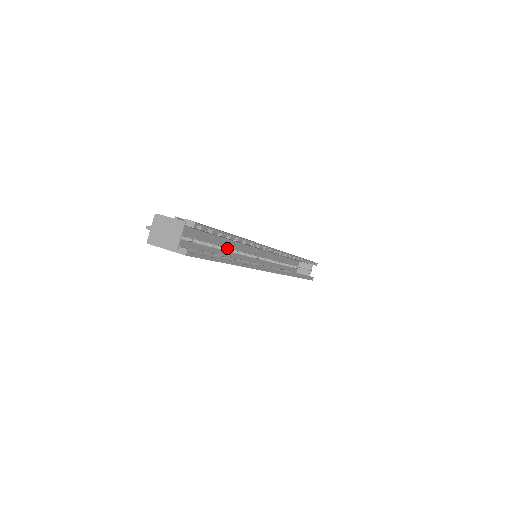
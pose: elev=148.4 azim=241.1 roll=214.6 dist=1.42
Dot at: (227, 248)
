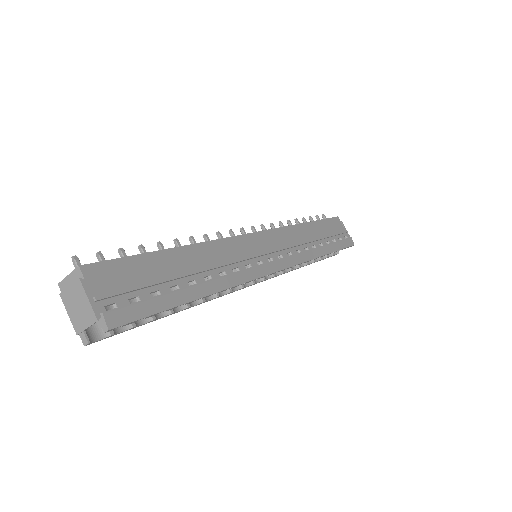
Dot at: occluded
